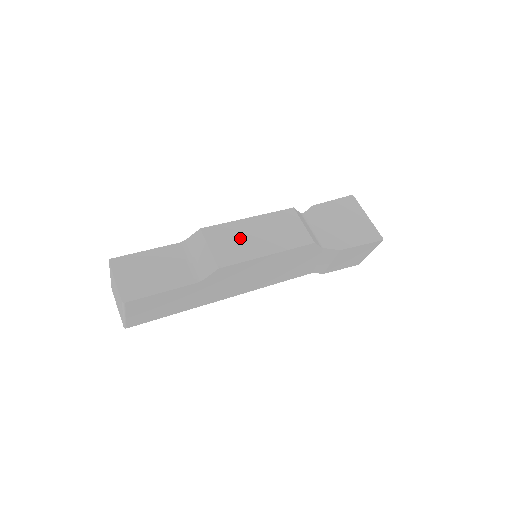
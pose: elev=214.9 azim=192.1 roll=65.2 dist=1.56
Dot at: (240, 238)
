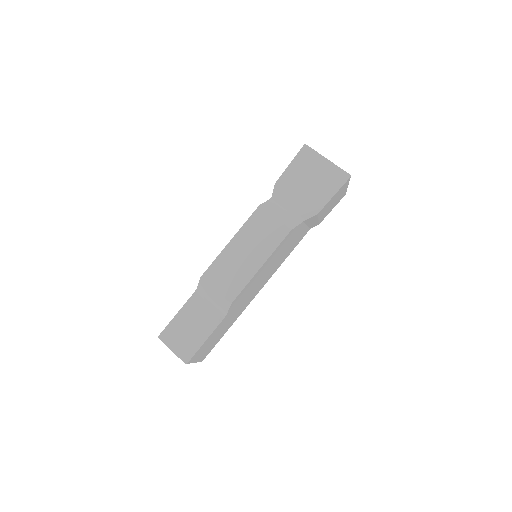
Dot at: (233, 266)
